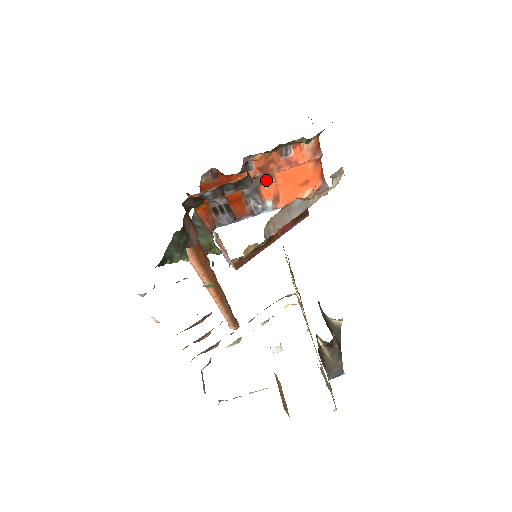
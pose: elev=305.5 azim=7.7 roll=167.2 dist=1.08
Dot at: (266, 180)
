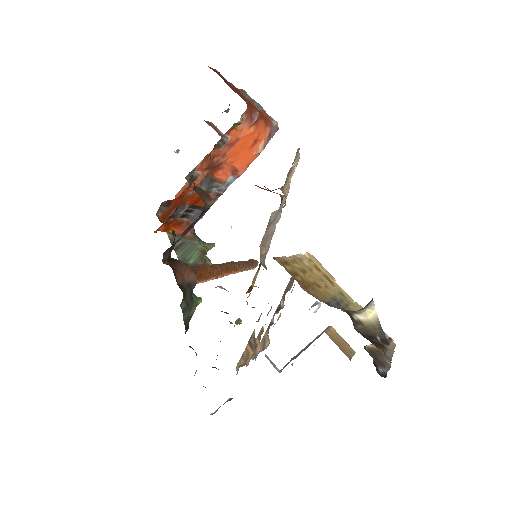
Dot at: (216, 169)
